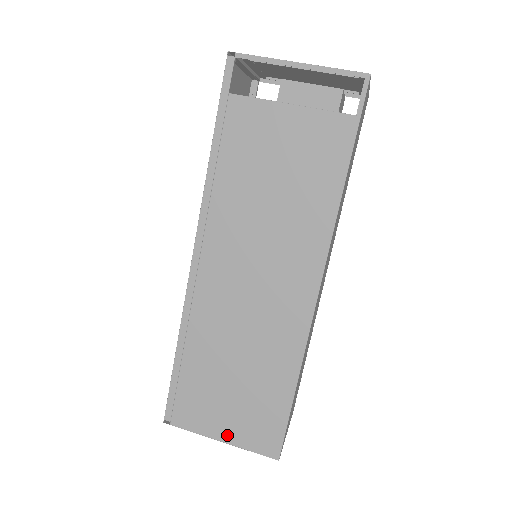
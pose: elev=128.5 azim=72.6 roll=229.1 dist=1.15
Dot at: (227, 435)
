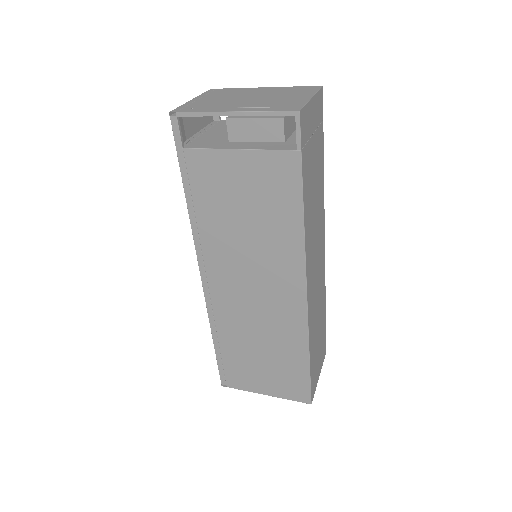
Dot at: (269, 391)
